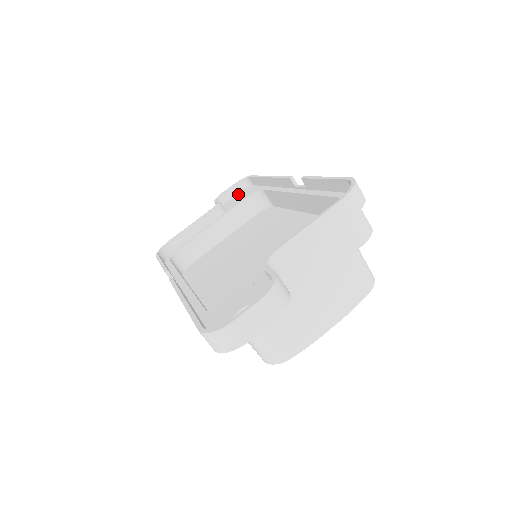
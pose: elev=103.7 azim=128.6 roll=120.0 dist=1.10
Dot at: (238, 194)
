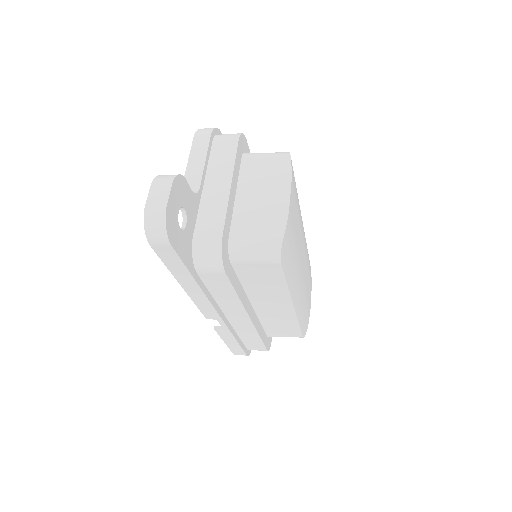
Dot at: occluded
